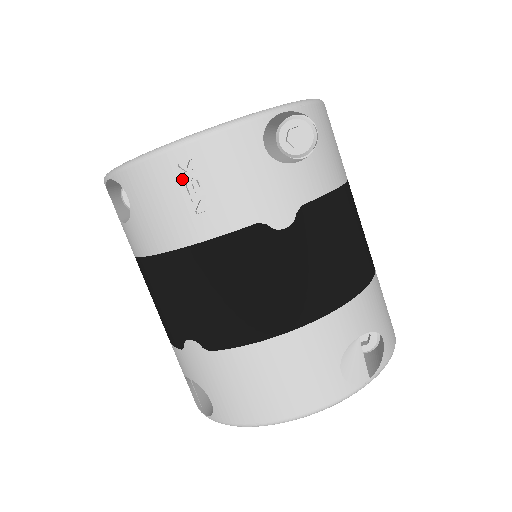
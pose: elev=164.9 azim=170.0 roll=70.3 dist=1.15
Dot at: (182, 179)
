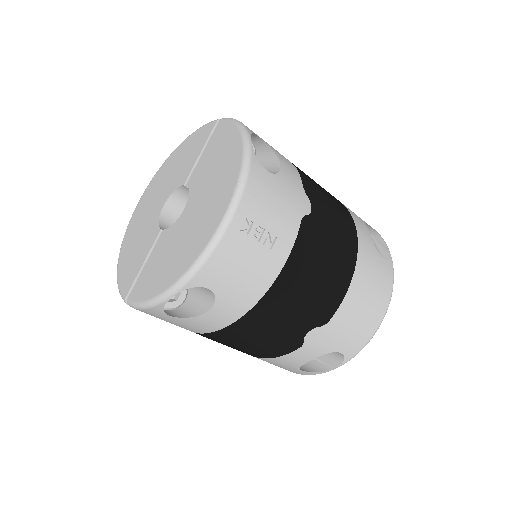
Dot at: (248, 236)
